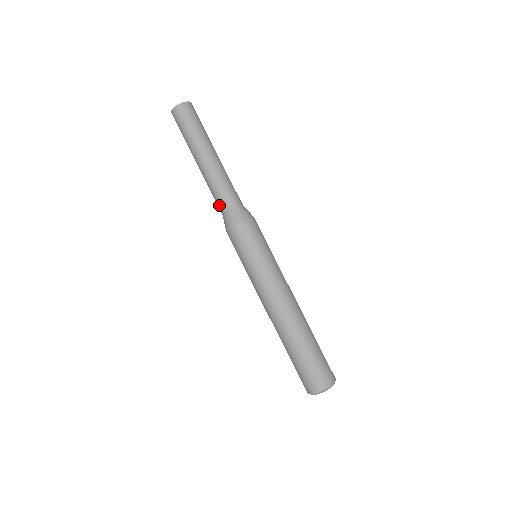
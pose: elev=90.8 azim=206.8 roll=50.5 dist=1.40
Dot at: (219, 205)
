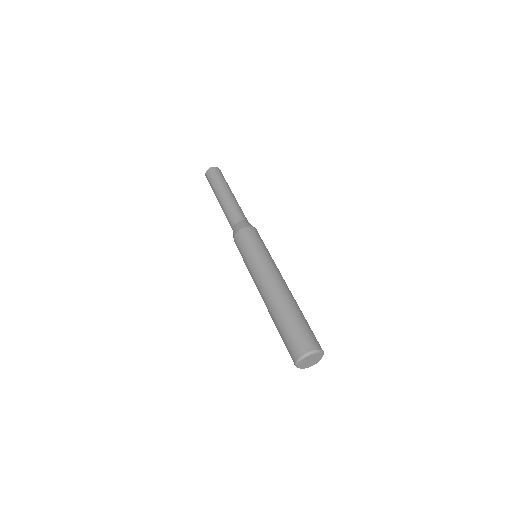
Dot at: (231, 221)
